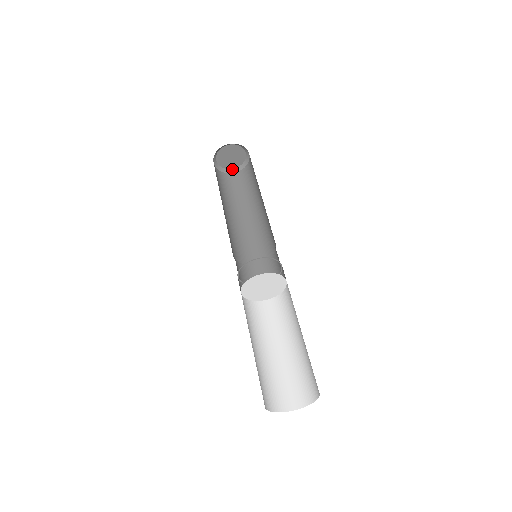
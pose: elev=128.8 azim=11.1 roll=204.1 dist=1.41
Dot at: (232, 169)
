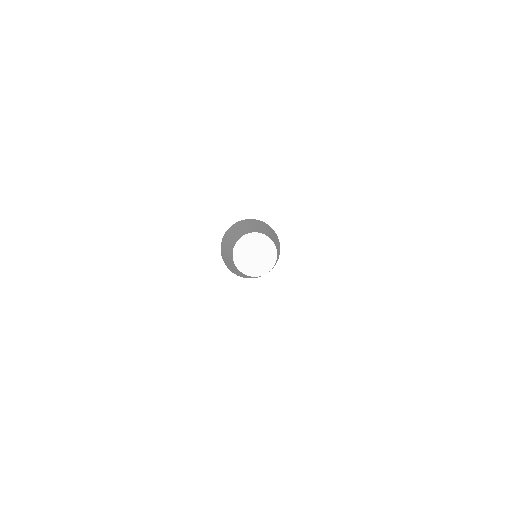
Dot at: occluded
